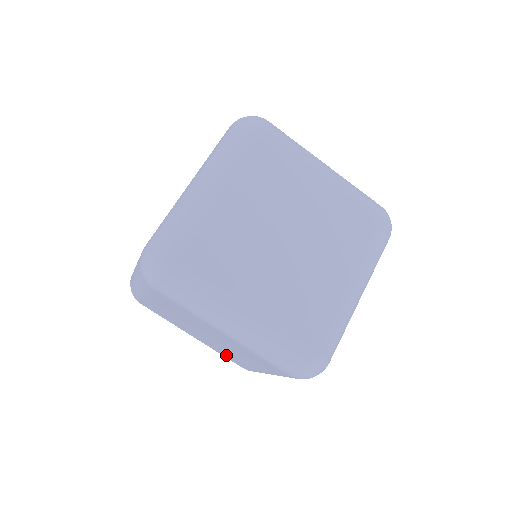
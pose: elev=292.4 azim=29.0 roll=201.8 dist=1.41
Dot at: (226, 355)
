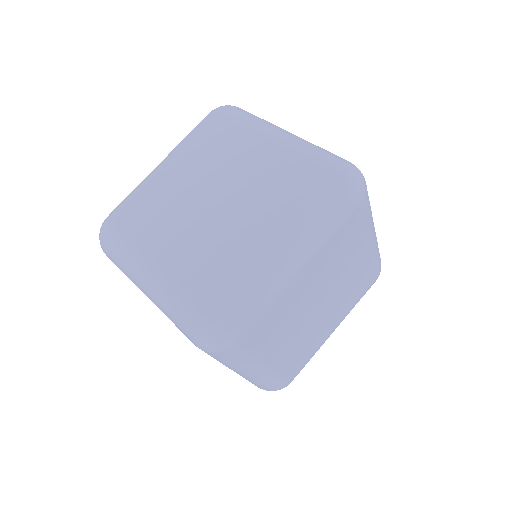
Dot at: occluded
